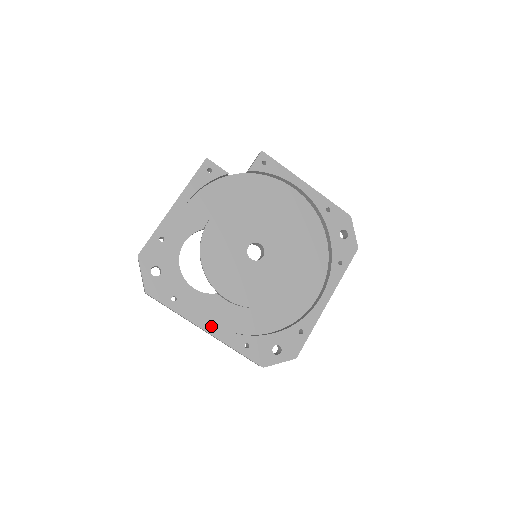
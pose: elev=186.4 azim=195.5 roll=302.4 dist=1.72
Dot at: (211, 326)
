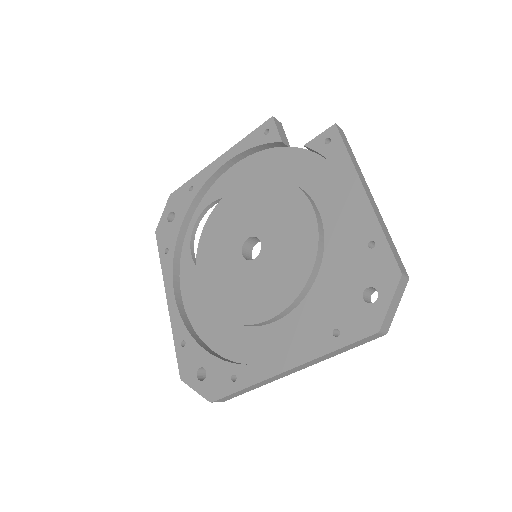
Dot at: (173, 298)
